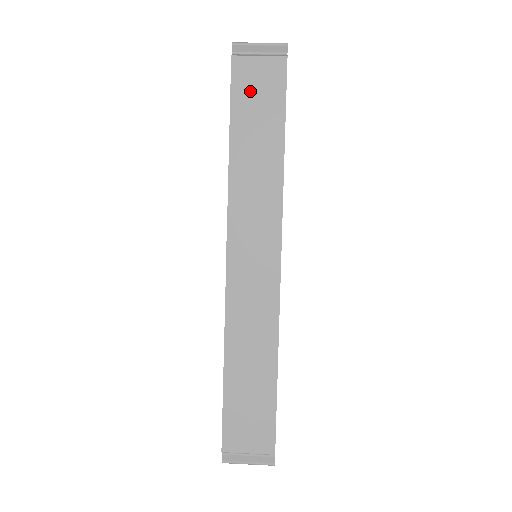
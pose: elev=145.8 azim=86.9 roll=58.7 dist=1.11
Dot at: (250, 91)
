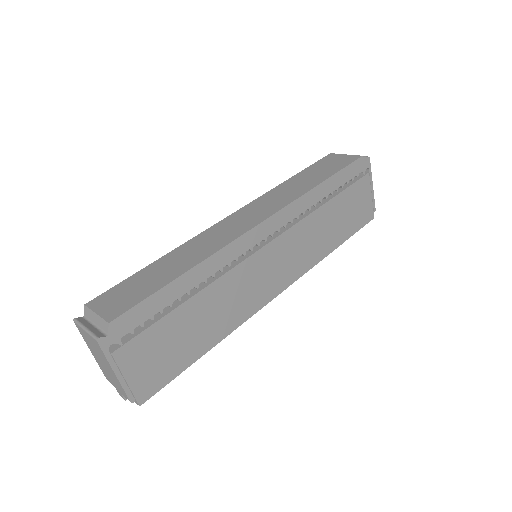
Dot at: (326, 163)
